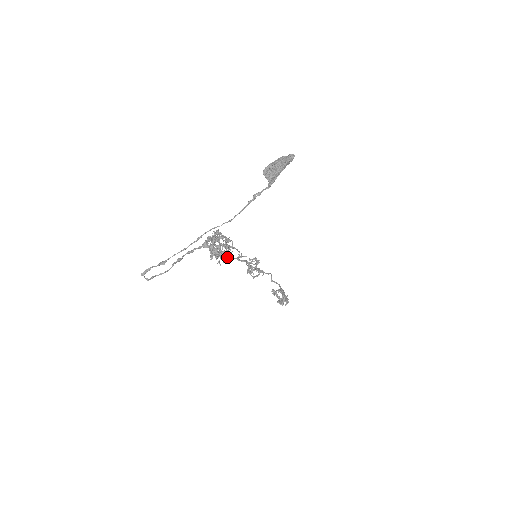
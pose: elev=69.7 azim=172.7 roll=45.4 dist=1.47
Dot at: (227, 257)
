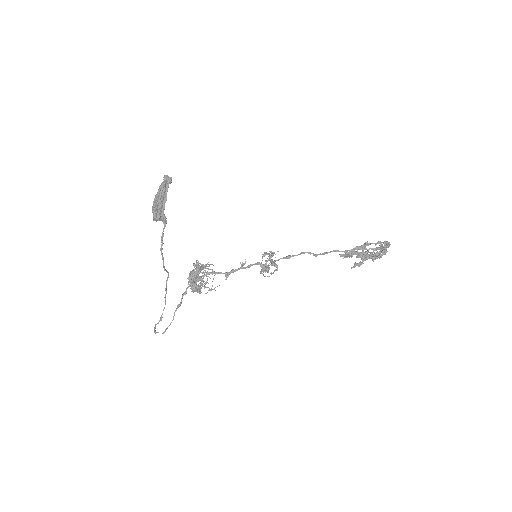
Dot at: (227, 274)
